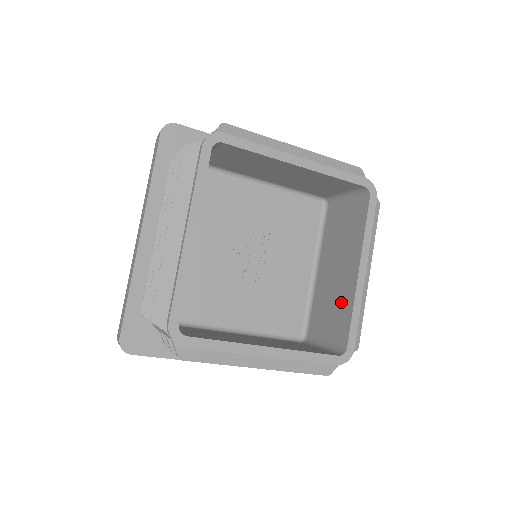
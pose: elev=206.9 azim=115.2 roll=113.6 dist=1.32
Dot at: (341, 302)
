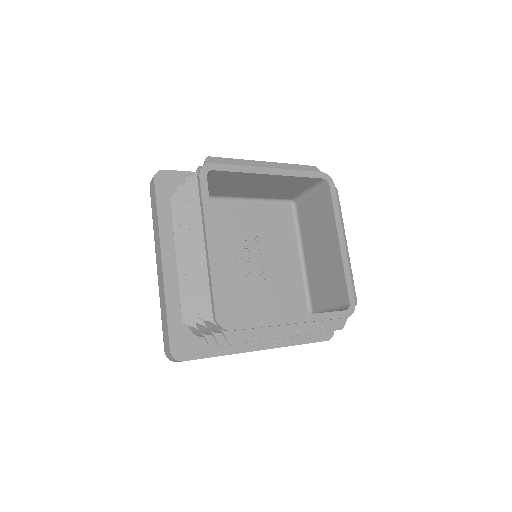
Dot at: (333, 271)
